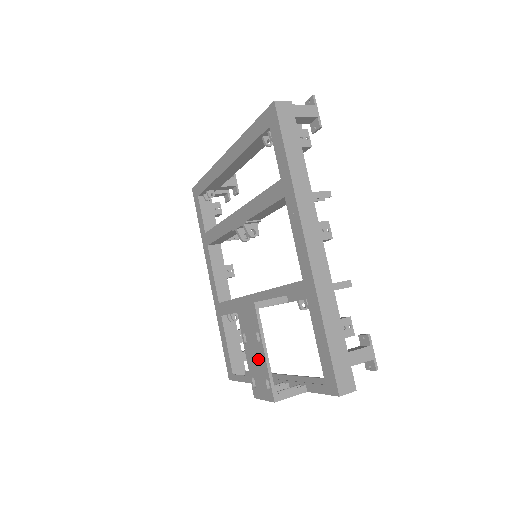
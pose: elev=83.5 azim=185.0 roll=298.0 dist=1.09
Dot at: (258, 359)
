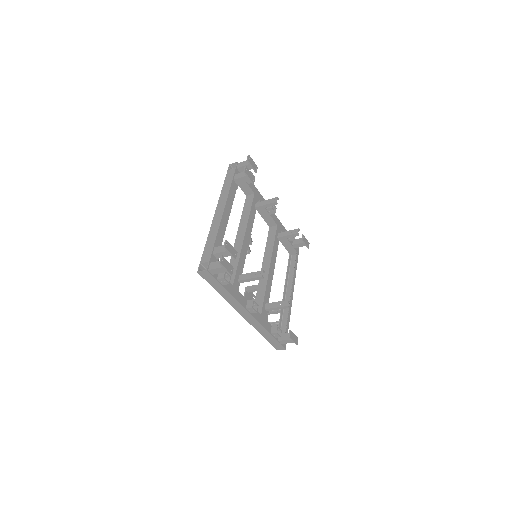
Dot at: occluded
